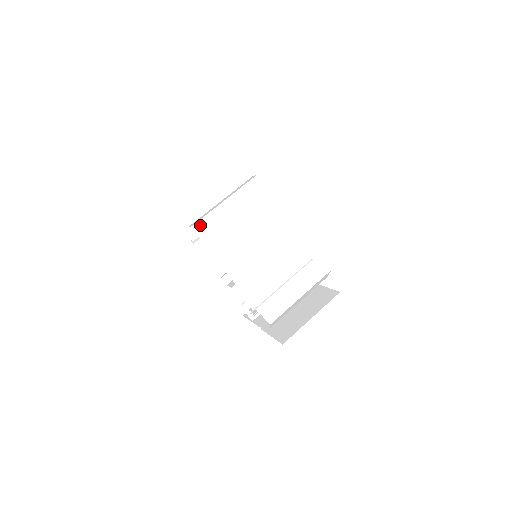
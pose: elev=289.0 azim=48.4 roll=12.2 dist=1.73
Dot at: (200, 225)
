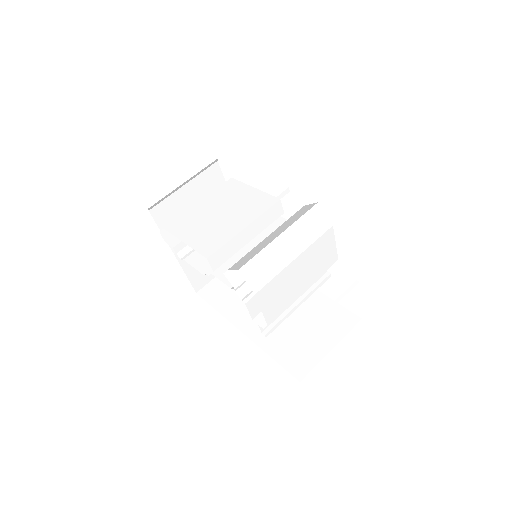
Dot at: (173, 225)
